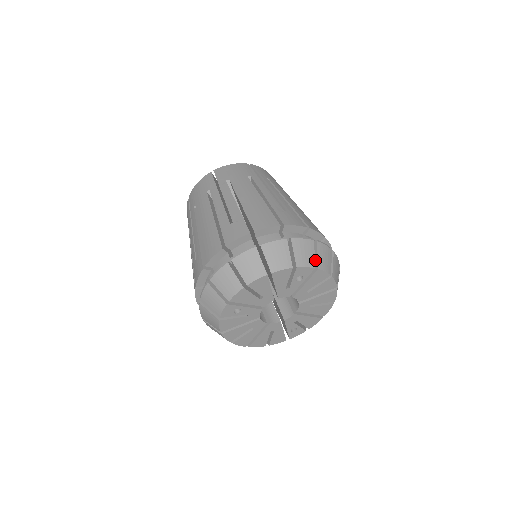
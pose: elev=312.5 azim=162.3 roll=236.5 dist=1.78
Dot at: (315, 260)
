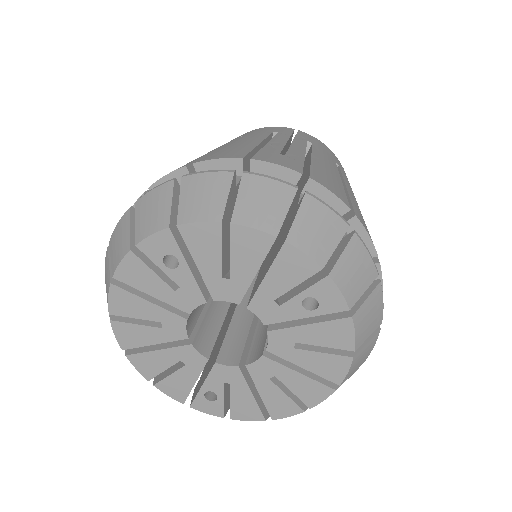
Dot at: (356, 302)
